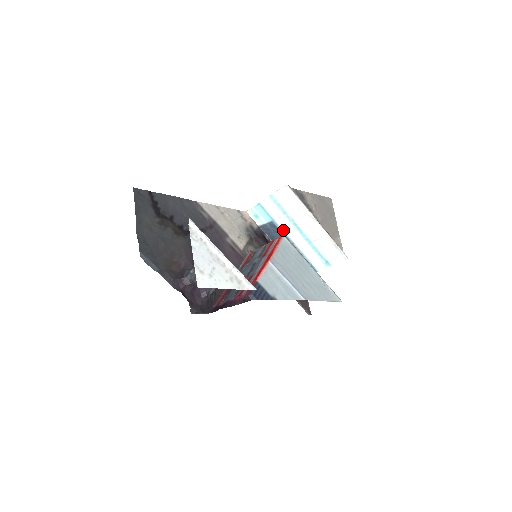
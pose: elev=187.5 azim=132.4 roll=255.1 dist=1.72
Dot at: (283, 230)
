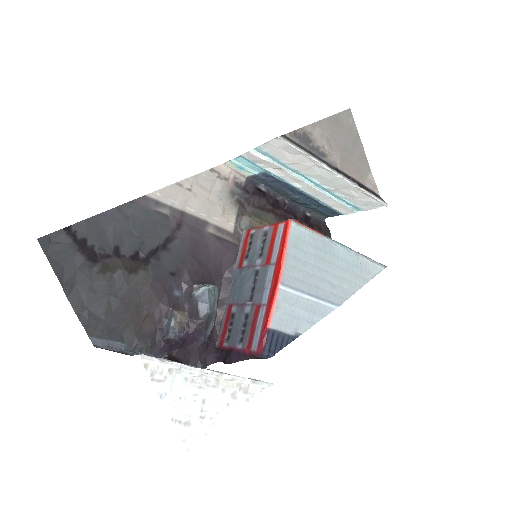
Dot at: (285, 180)
